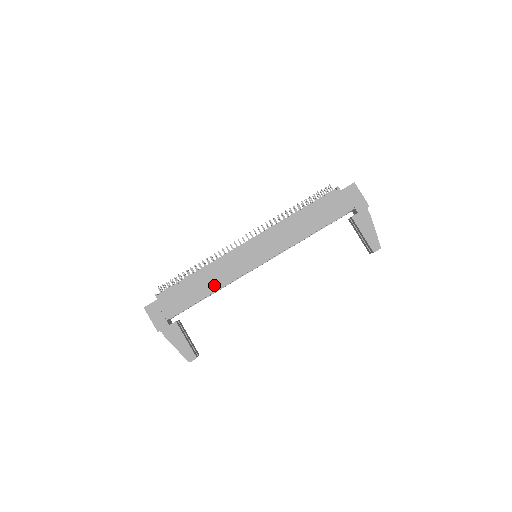
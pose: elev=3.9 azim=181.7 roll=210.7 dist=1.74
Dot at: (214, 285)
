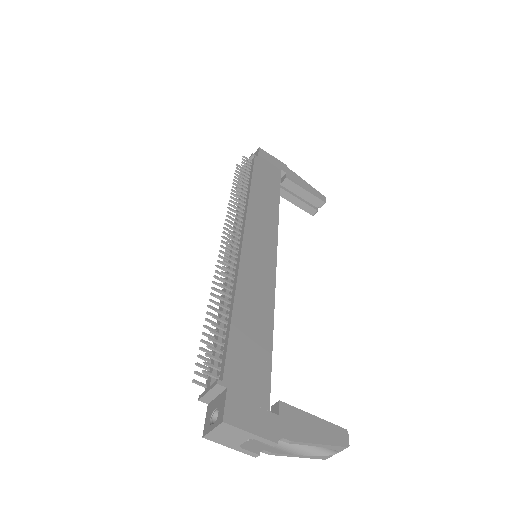
Dot at: (265, 310)
